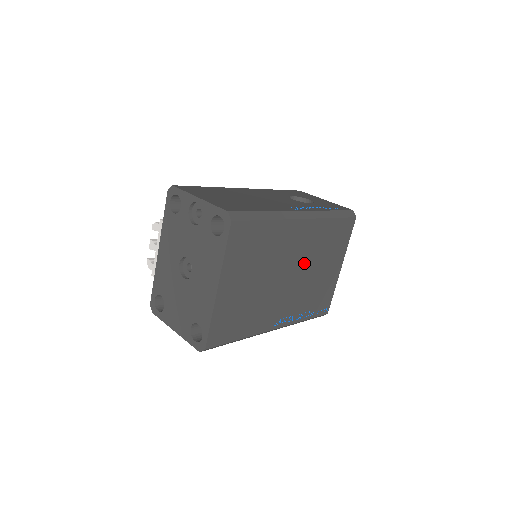
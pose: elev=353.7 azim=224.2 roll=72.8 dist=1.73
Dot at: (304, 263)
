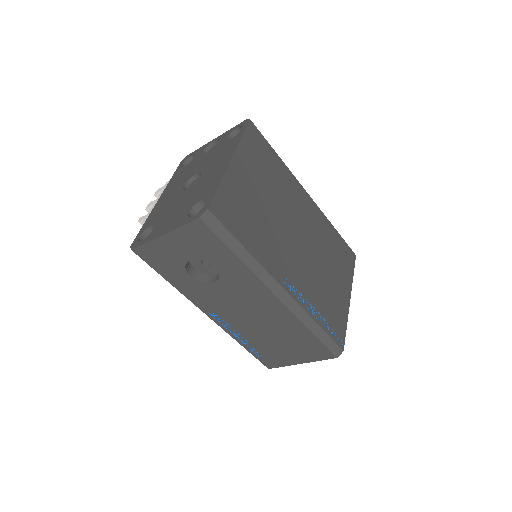
Dot at: (312, 242)
